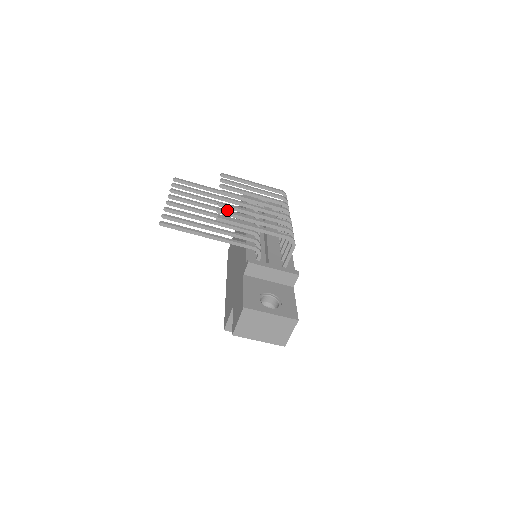
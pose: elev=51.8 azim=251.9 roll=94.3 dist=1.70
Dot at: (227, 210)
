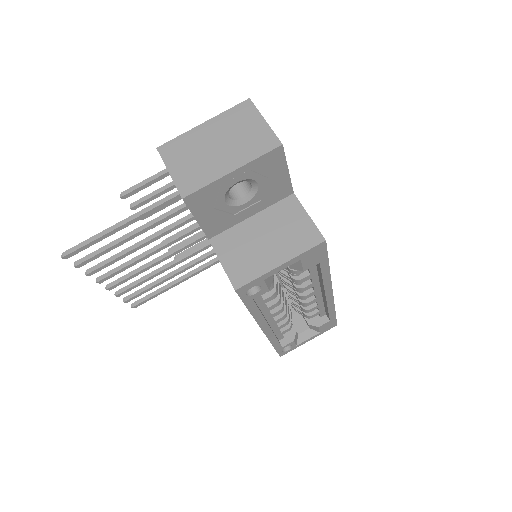
Dot at: (180, 247)
